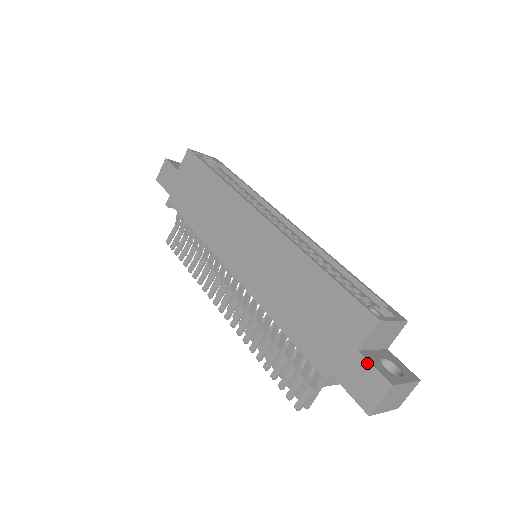
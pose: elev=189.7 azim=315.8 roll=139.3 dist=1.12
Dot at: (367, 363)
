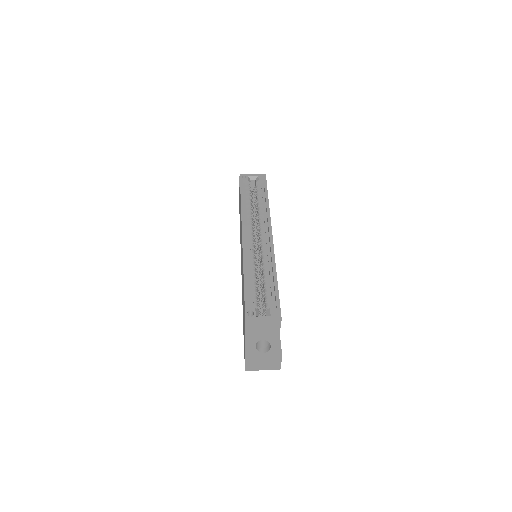
Dot at: (245, 342)
